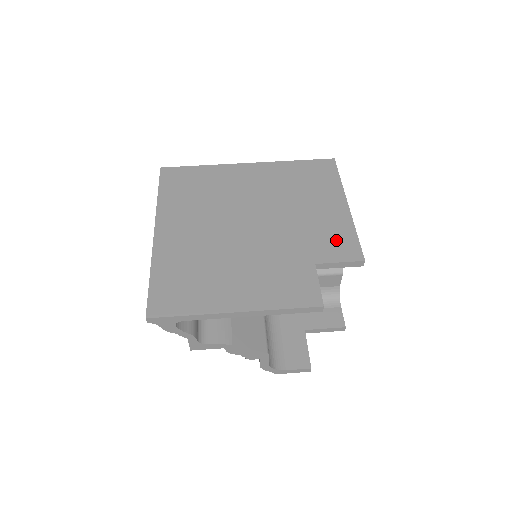
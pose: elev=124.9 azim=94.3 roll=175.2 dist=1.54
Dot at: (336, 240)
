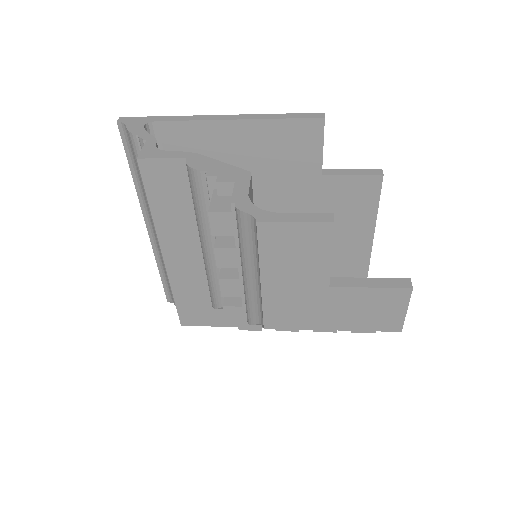
Dot at: occluded
